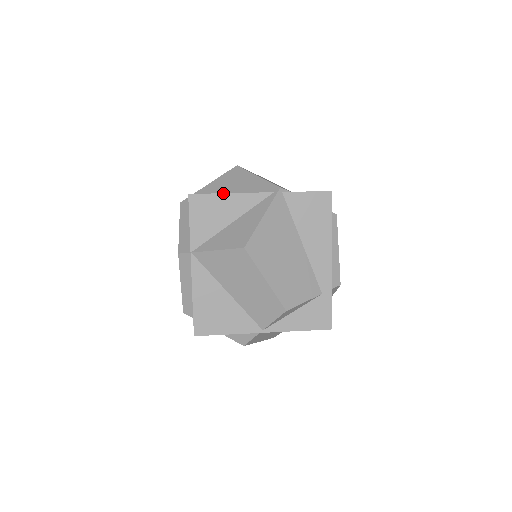
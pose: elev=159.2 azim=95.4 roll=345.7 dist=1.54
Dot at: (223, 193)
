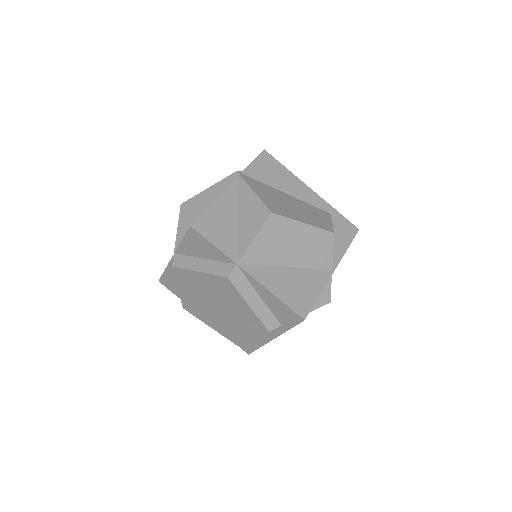
Dot at: (210, 205)
